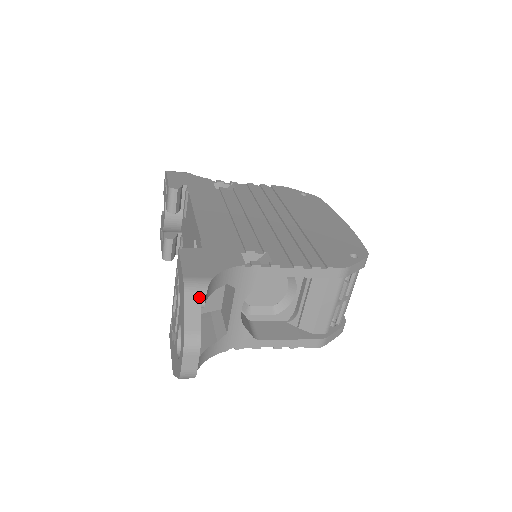
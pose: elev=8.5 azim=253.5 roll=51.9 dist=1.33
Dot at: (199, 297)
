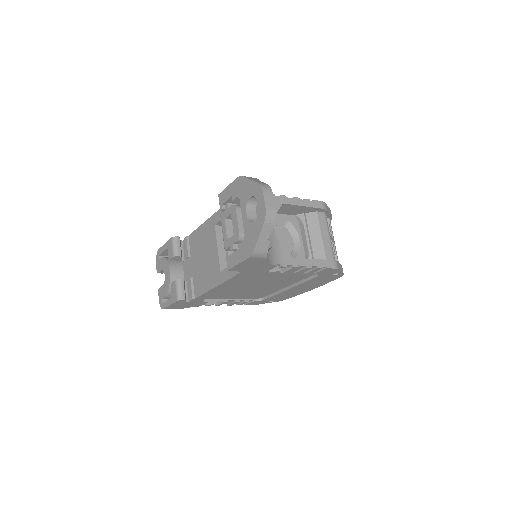
Dot at: (254, 178)
